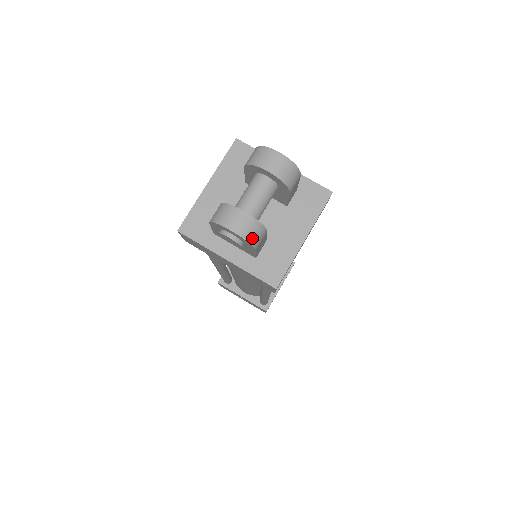
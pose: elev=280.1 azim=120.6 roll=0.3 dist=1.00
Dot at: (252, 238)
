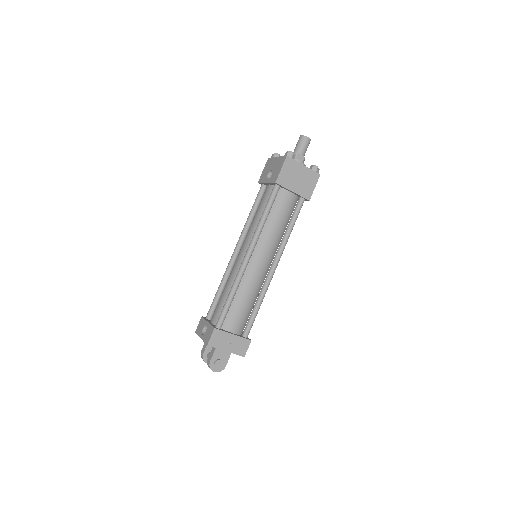
Dot at: occluded
